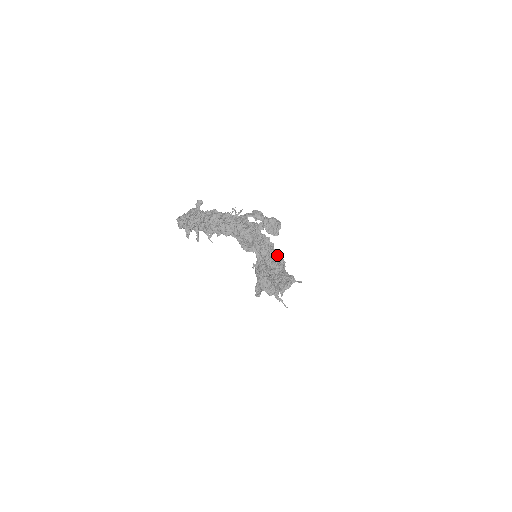
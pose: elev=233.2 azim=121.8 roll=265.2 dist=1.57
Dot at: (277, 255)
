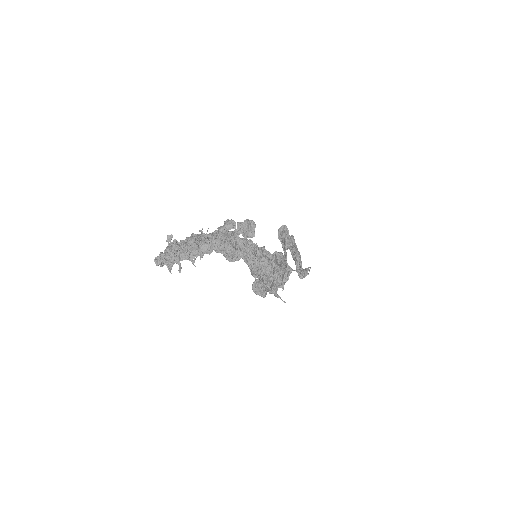
Dot at: (263, 254)
